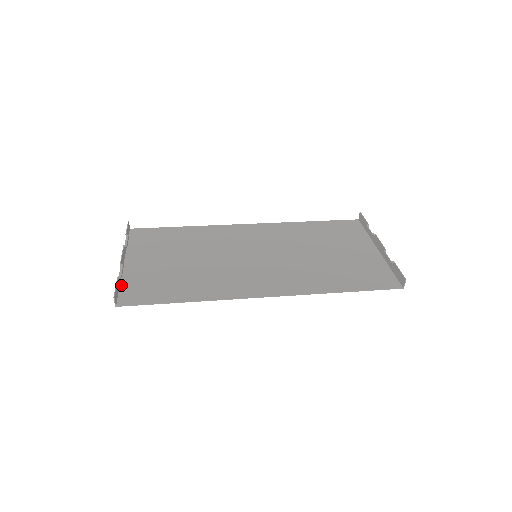
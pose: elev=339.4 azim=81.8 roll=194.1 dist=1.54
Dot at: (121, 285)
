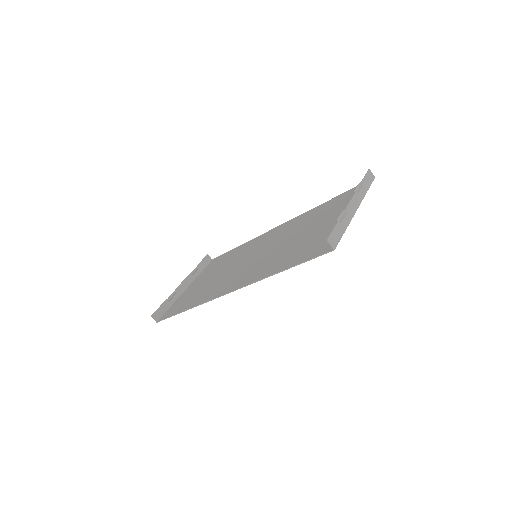
Dot at: (171, 306)
